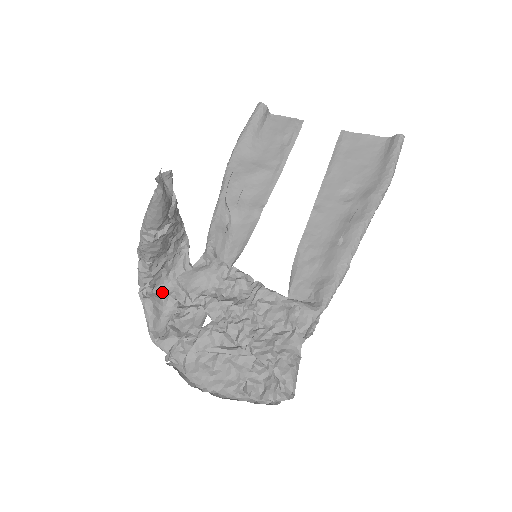
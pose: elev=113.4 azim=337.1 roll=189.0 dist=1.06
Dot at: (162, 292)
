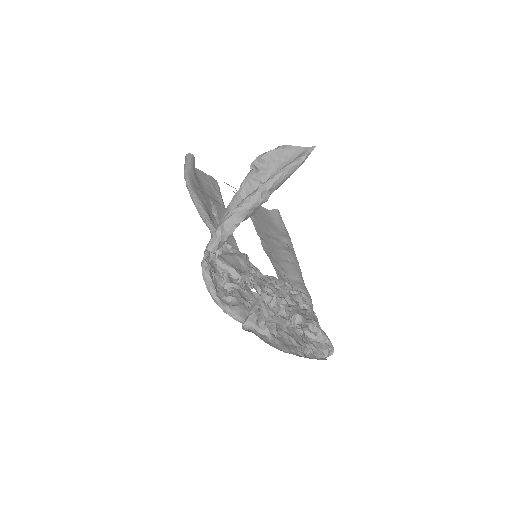
Dot at: occluded
